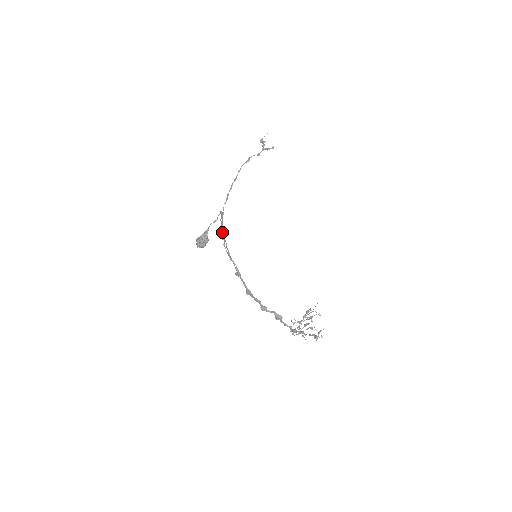
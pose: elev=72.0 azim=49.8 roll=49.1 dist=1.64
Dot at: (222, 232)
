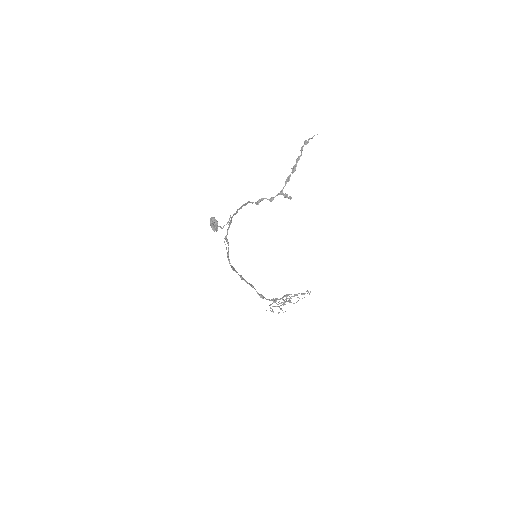
Dot at: (226, 237)
